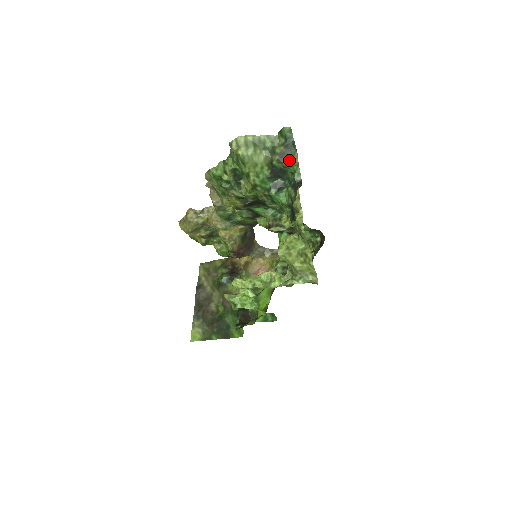
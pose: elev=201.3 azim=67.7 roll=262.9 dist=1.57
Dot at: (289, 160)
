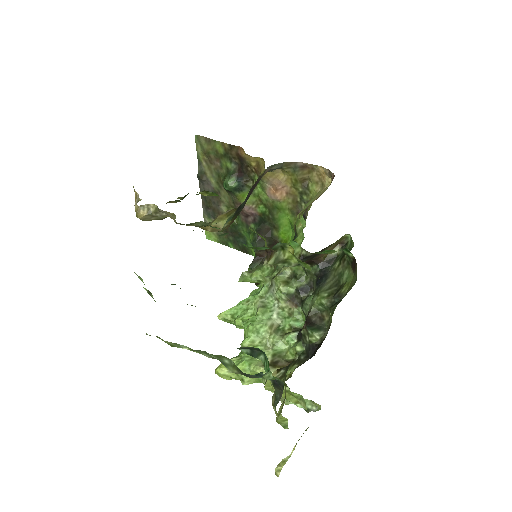
Dot at: occluded
